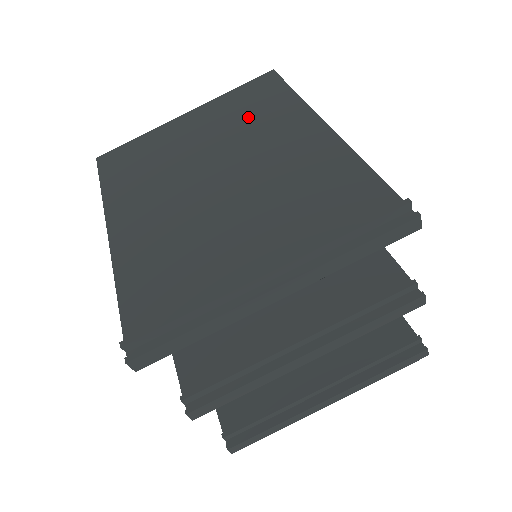
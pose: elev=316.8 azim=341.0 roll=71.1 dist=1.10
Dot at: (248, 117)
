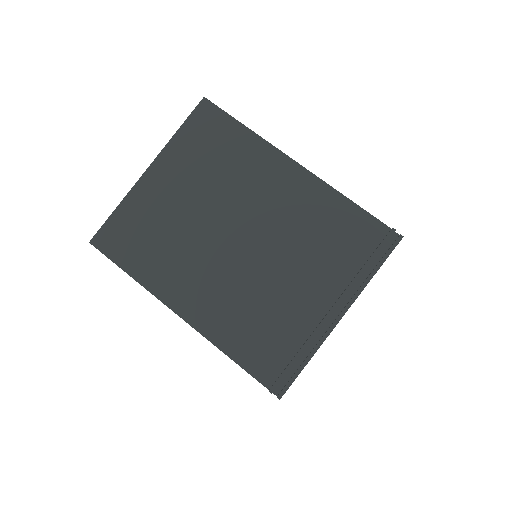
Dot at: (220, 165)
